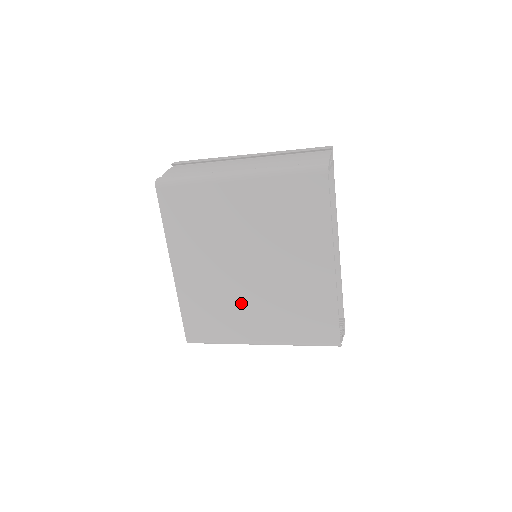
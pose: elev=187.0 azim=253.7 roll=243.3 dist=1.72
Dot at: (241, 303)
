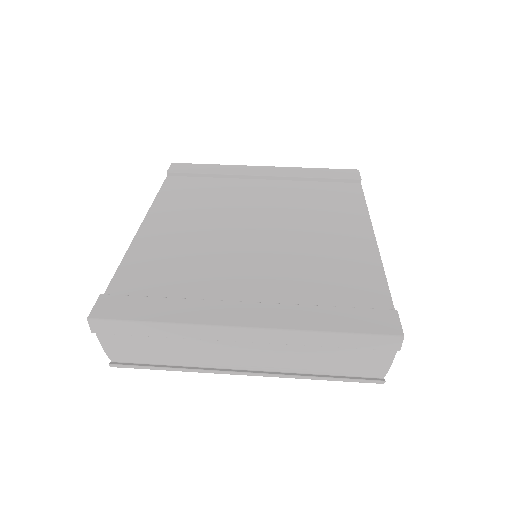
Dot at: occluded
